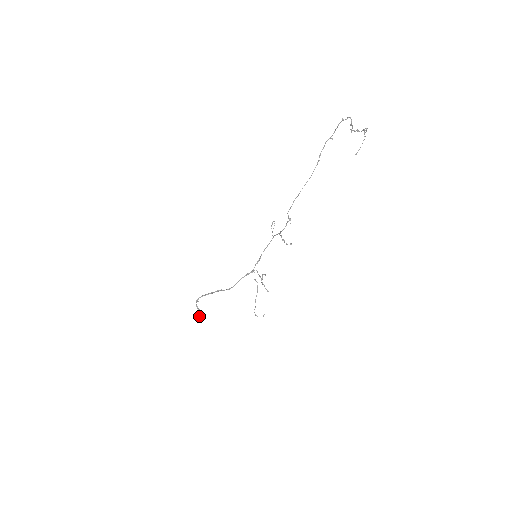
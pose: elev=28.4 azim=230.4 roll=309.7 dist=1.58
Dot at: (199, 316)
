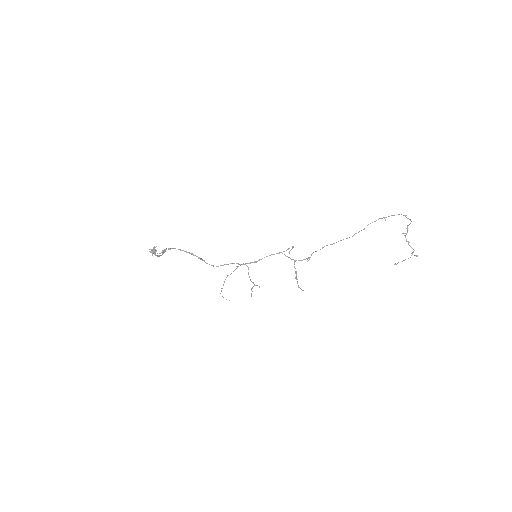
Dot at: (154, 249)
